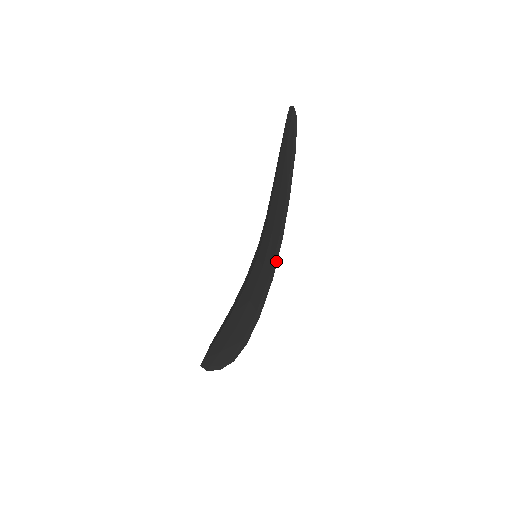
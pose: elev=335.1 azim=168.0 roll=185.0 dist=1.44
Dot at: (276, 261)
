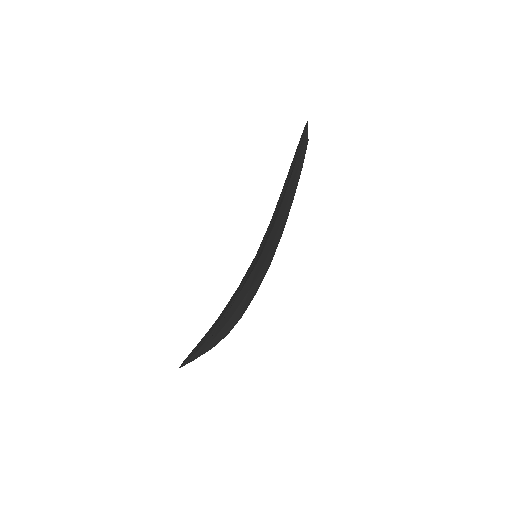
Dot at: (265, 236)
